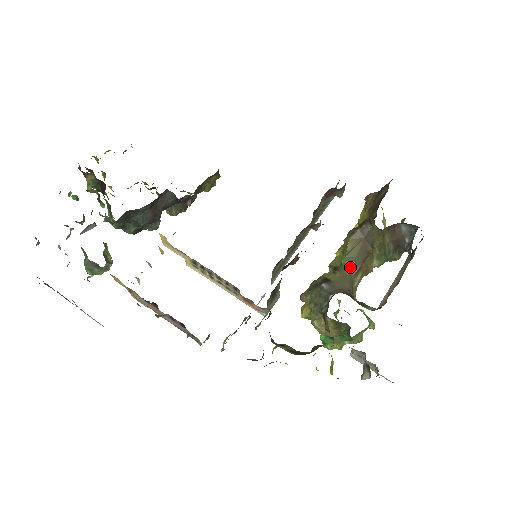
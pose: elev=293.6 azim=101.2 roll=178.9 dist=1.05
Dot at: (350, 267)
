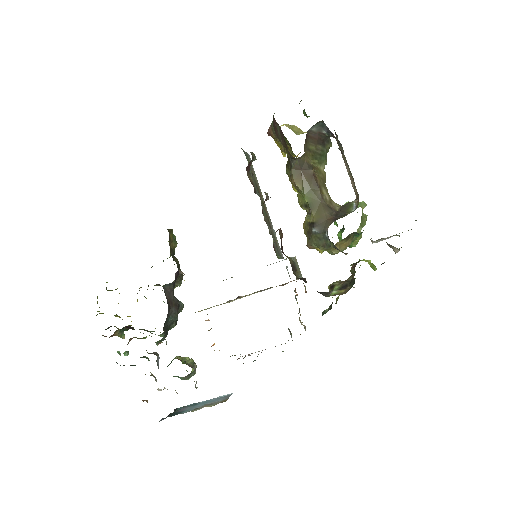
Dot at: (314, 199)
